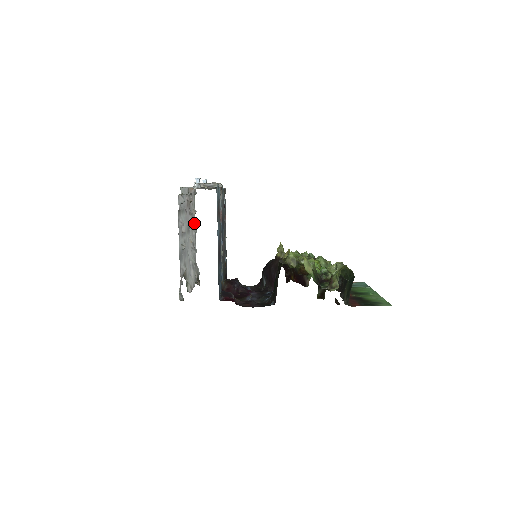
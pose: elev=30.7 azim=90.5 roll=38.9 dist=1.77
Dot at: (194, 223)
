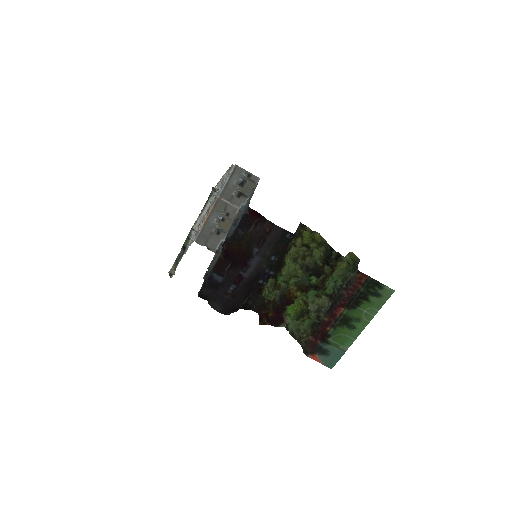
Dot at: occluded
